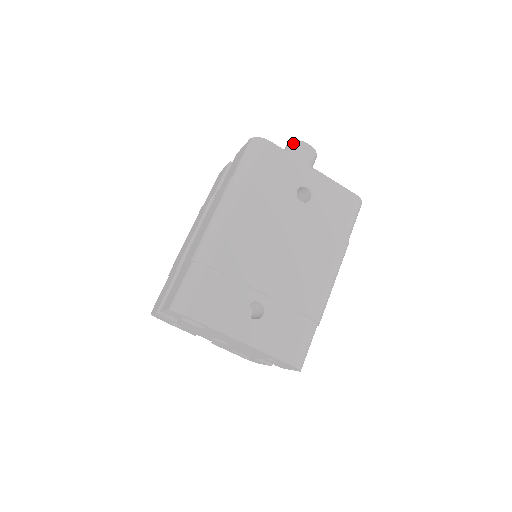
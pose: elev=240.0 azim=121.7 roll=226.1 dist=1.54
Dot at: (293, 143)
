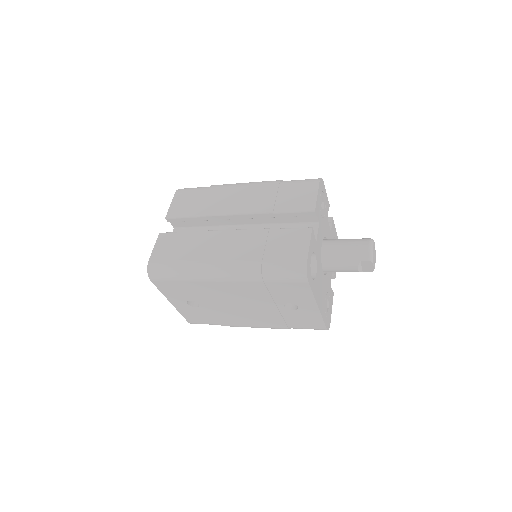
Dot at: (366, 255)
